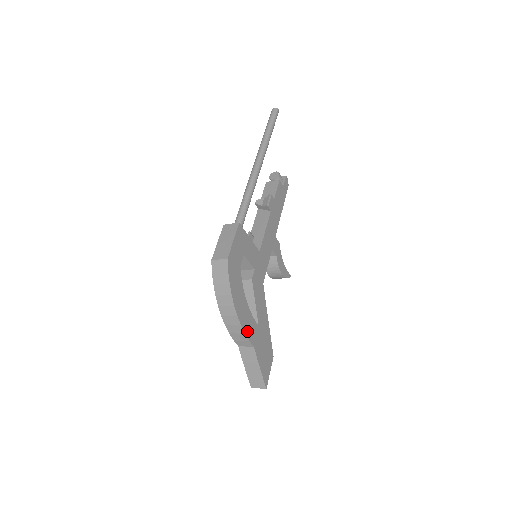
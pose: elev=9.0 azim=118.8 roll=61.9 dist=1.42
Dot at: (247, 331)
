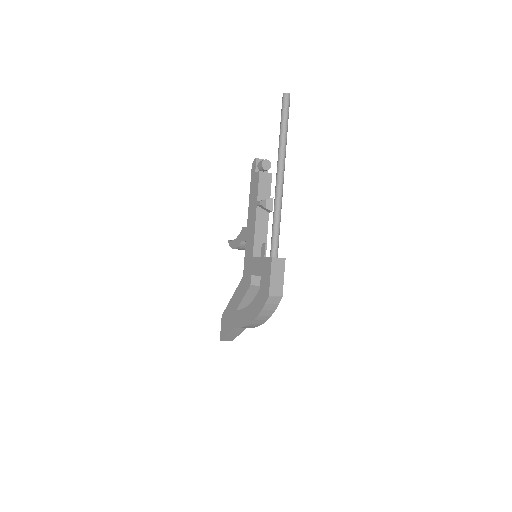
Dot at: occluded
